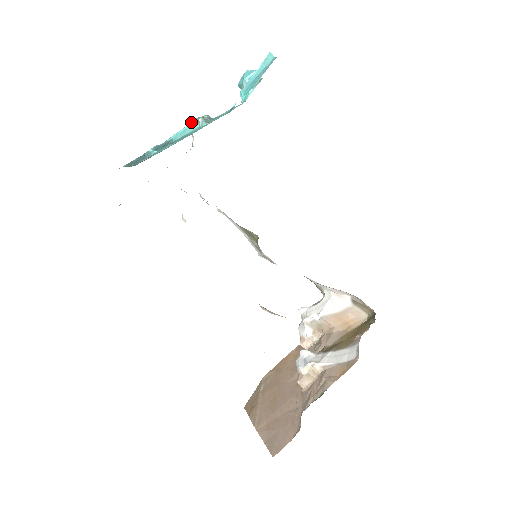
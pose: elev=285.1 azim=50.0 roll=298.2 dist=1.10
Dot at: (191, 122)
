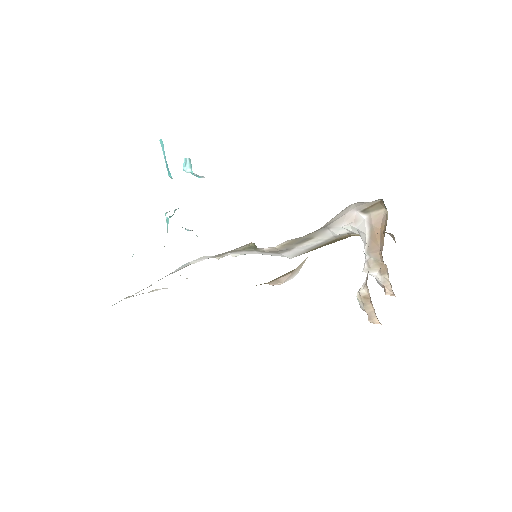
Dot at: (166, 222)
